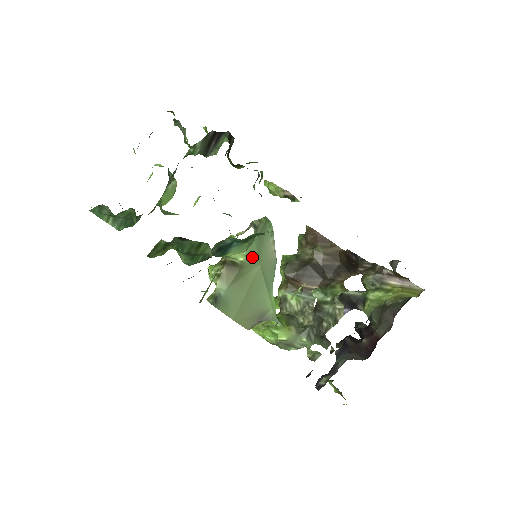
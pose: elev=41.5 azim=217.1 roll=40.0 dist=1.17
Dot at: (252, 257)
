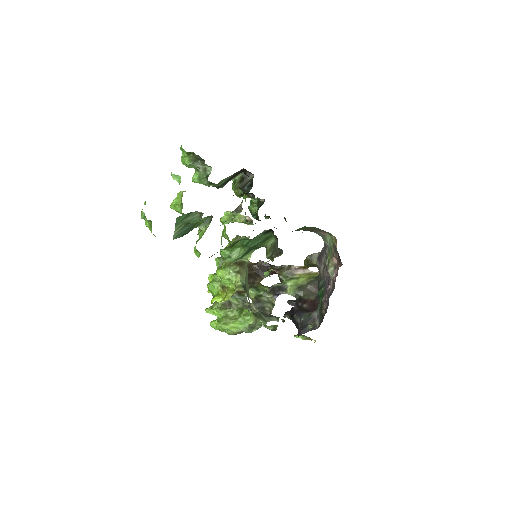
Dot at: occluded
